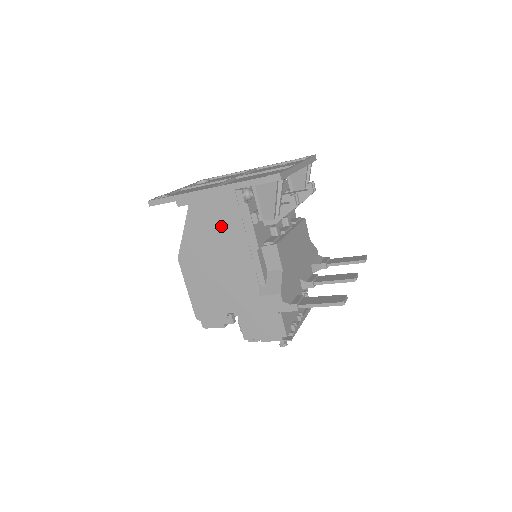
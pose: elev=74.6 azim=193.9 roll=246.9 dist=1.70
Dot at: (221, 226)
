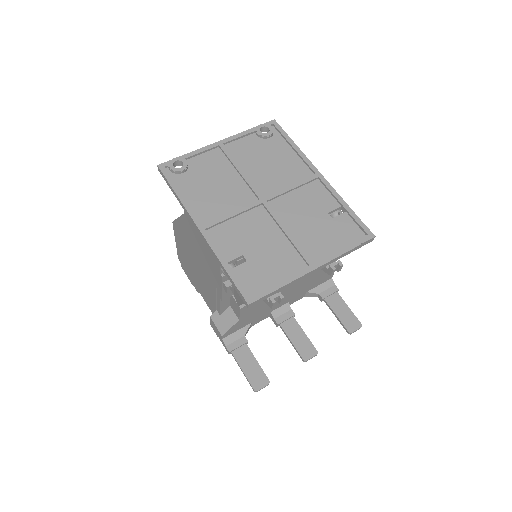
Dot at: (202, 256)
